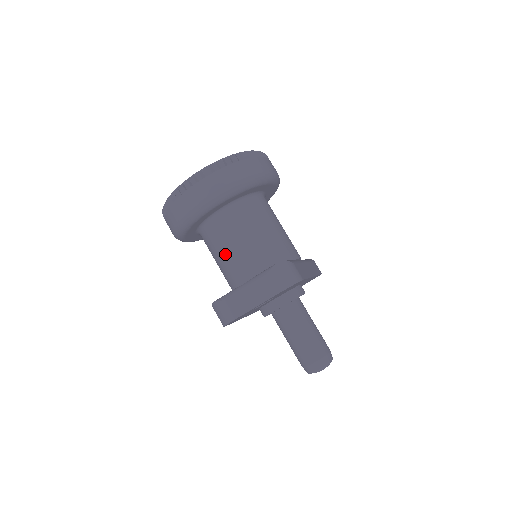
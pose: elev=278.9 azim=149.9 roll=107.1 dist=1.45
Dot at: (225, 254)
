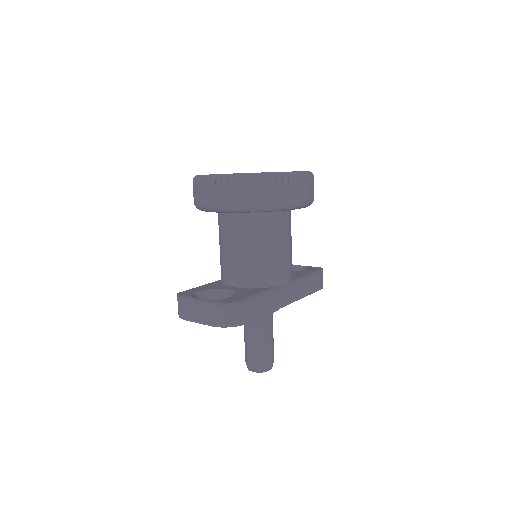
Dot at: (222, 248)
